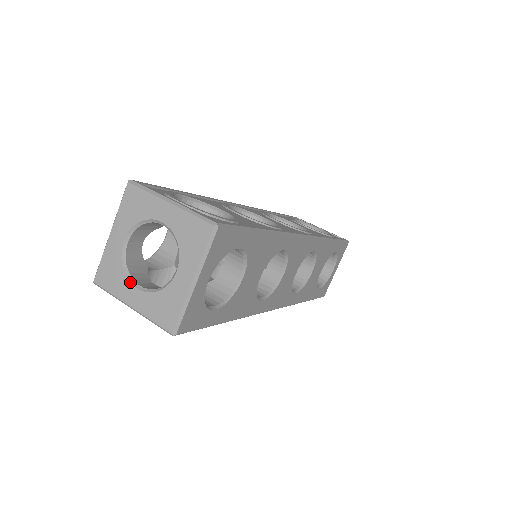
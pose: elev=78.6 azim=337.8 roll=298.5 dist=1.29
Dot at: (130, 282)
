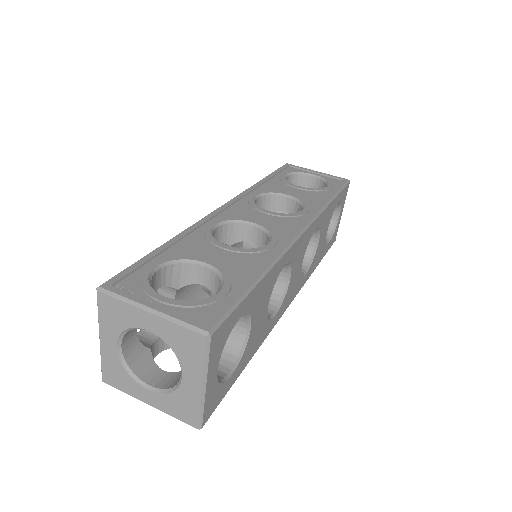
Dot at: (139, 384)
